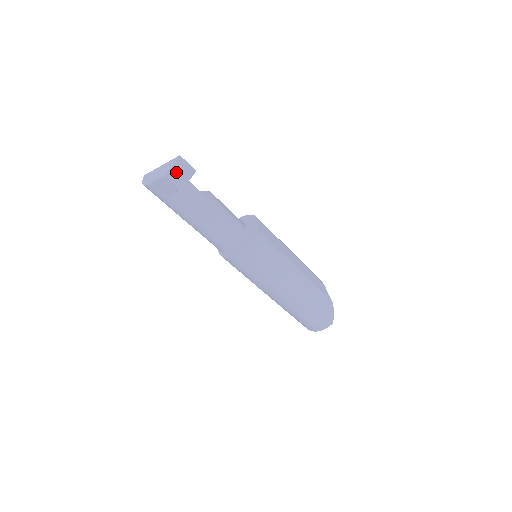
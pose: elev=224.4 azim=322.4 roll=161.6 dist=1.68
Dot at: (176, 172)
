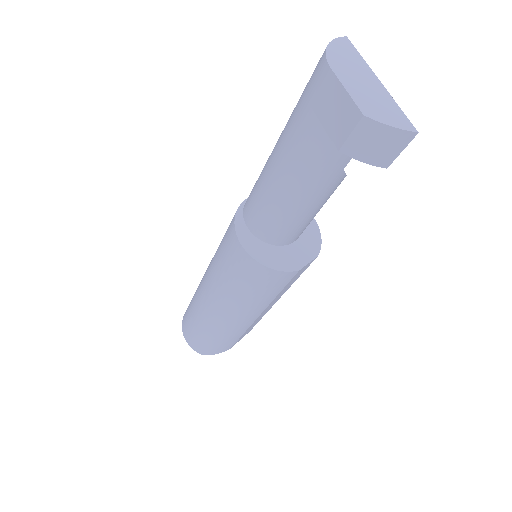
Dot at: (377, 135)
